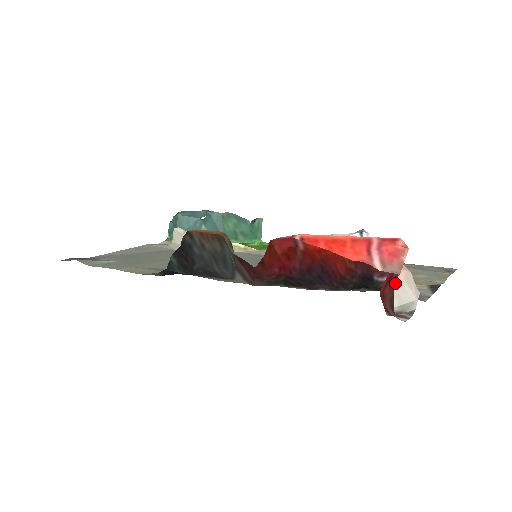
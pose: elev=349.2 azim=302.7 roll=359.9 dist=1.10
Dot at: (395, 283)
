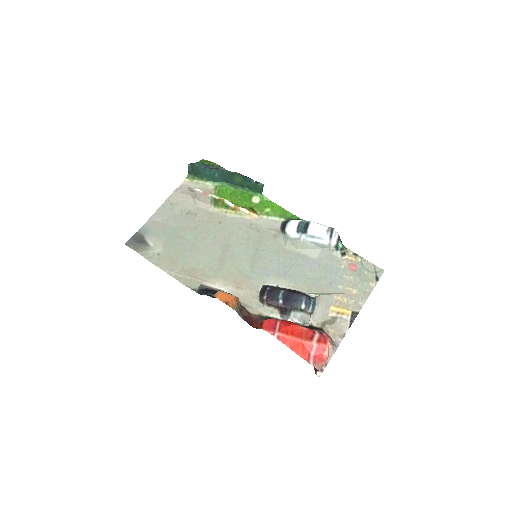
Dot at: occluded
